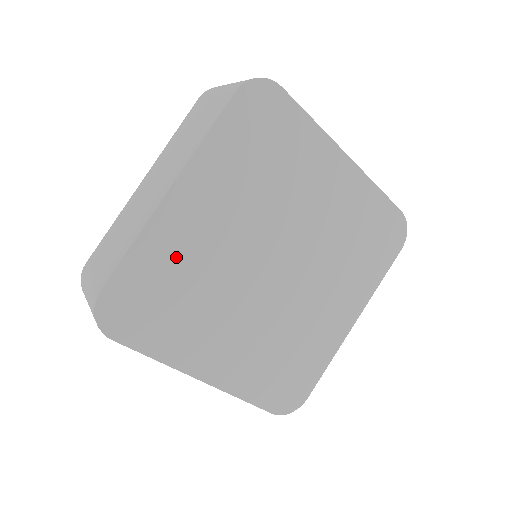
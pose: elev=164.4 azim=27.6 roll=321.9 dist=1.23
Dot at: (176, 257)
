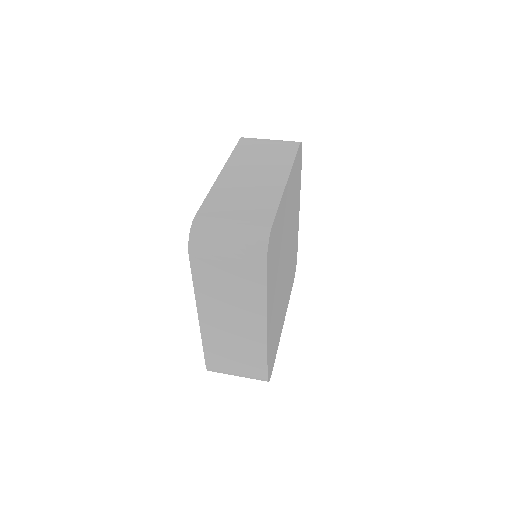
Dot at: (273, 329)
